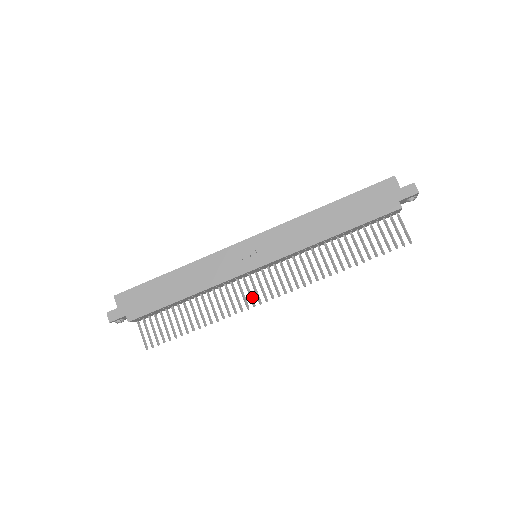
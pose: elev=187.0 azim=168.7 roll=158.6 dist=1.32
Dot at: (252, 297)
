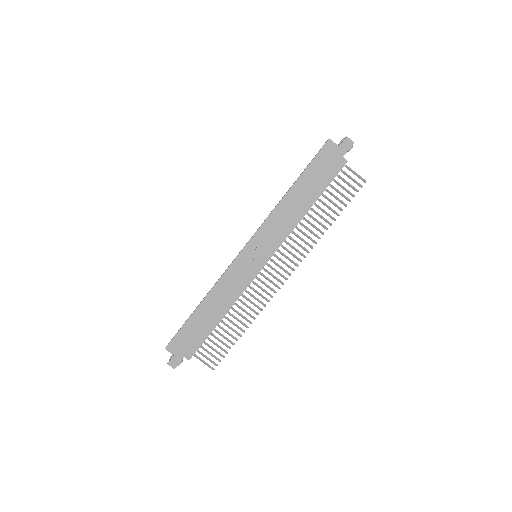
Dot at: (270, 287)
